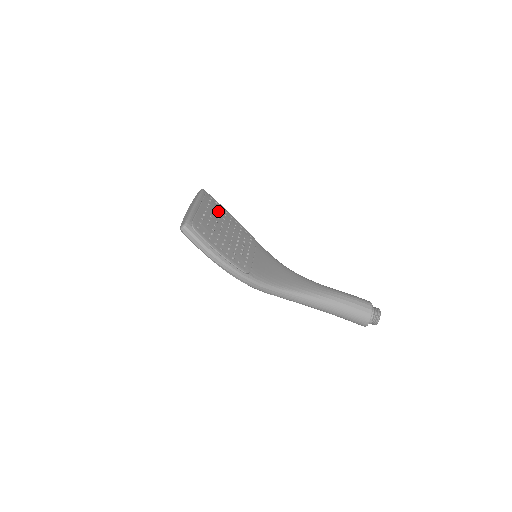
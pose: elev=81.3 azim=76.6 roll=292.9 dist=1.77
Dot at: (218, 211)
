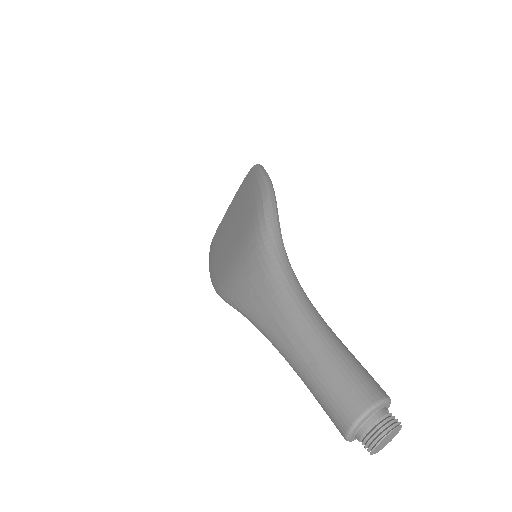
Dot at: occluded
